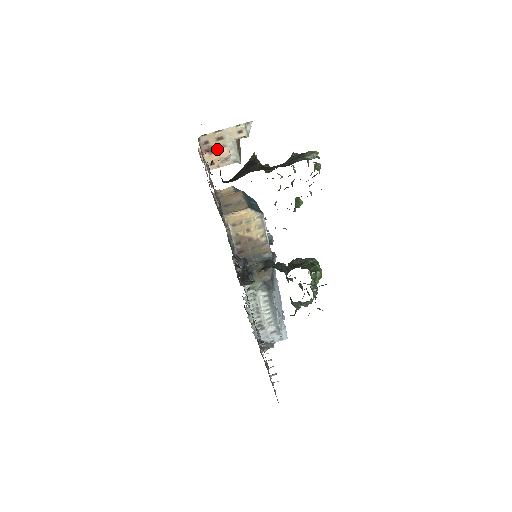
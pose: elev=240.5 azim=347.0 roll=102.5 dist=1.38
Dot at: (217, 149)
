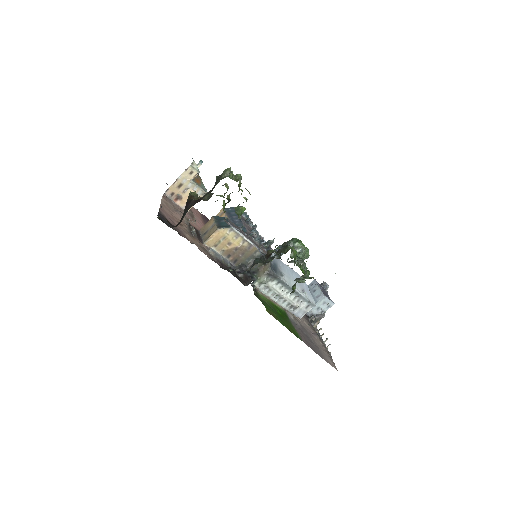
Dot at: (183, 194)
